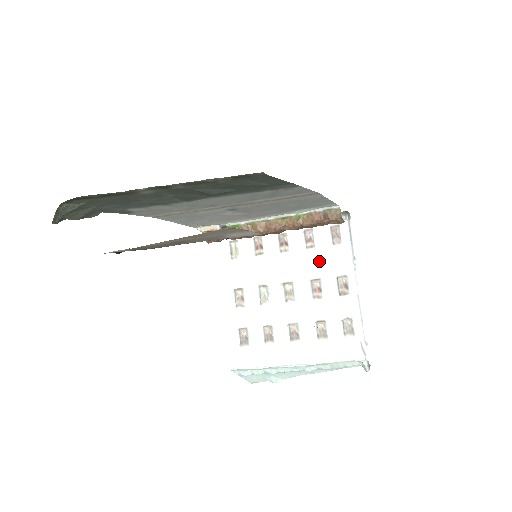
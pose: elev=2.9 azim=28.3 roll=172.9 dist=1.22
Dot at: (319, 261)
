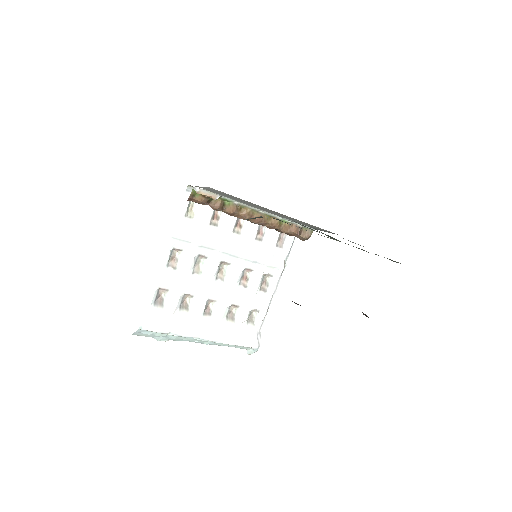
Dot at: (260, 255)
